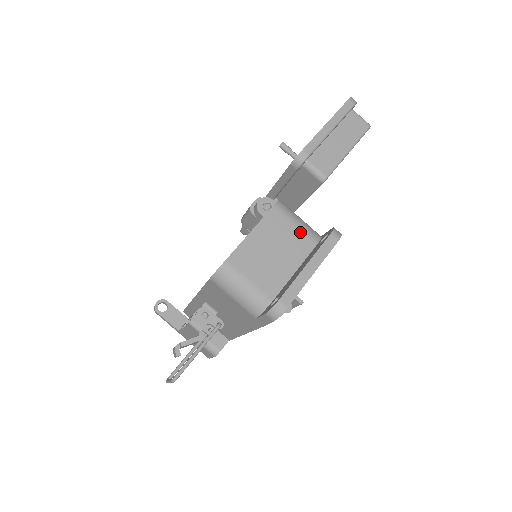
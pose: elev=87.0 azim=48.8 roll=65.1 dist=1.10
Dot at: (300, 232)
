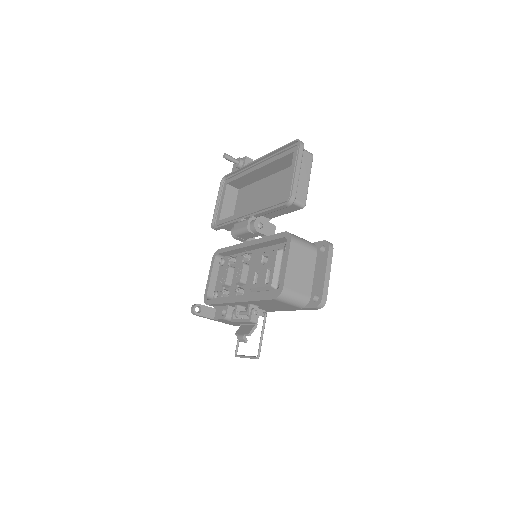
Dot at: (308, 249)
